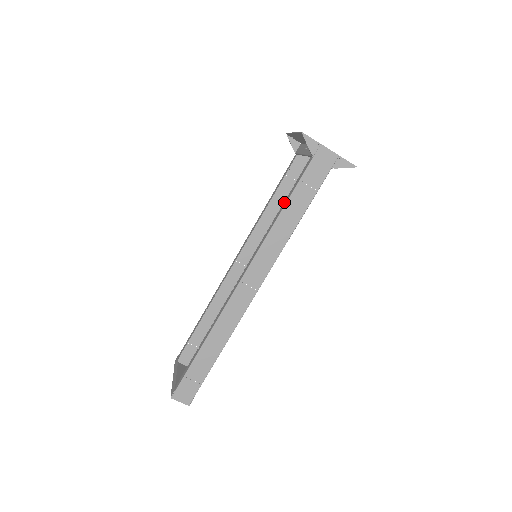
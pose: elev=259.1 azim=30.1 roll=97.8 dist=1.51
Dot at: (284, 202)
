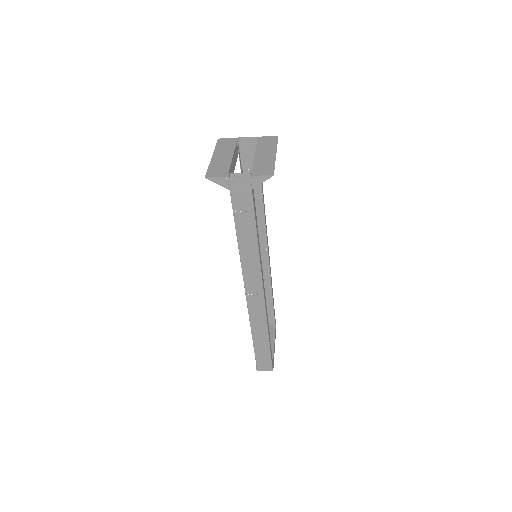
Dot at: occluded
